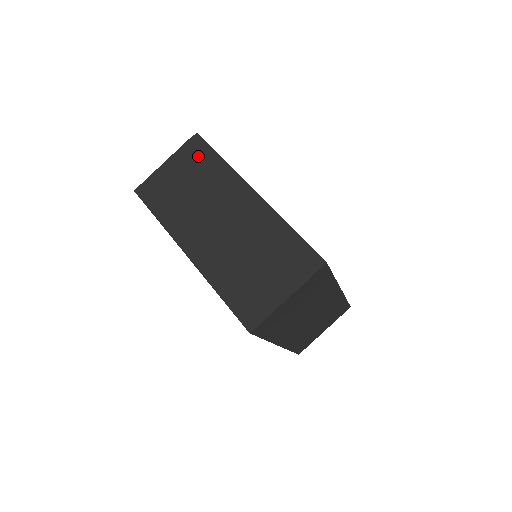
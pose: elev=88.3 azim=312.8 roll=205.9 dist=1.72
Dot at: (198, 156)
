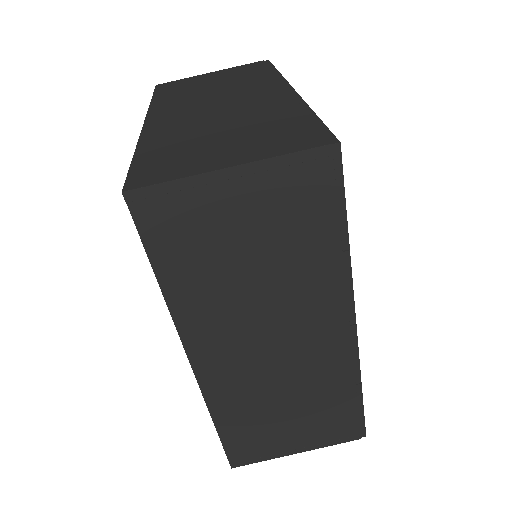
Dot at: (251, 69)
